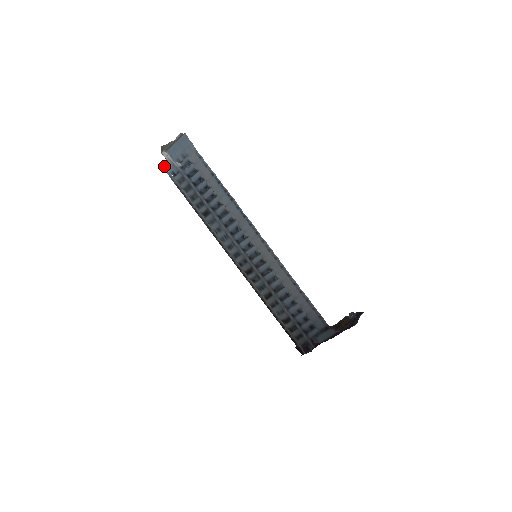
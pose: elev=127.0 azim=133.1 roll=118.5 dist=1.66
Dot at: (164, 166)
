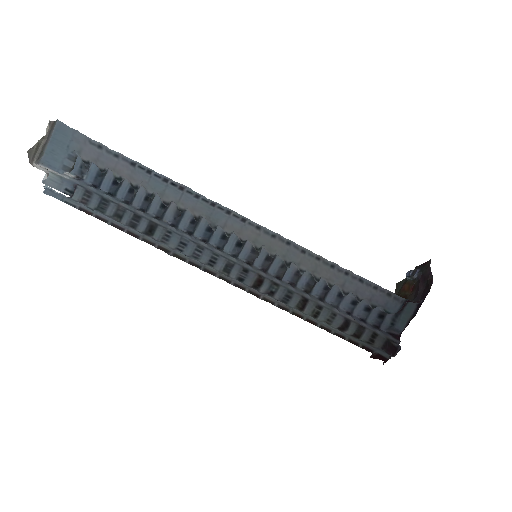
Dot at: (46, 189)
